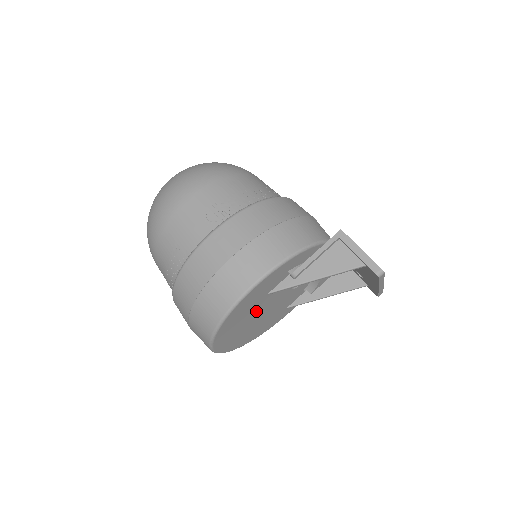
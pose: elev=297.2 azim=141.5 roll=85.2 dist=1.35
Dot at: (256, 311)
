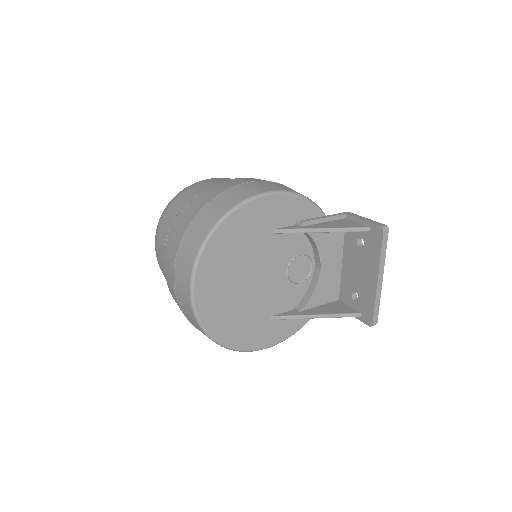
Dot at: (252, 260)
